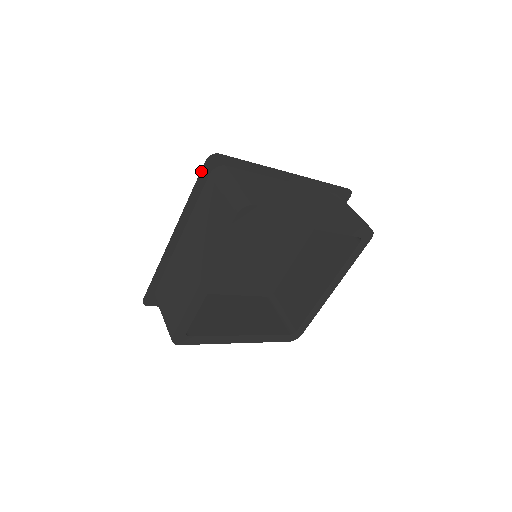
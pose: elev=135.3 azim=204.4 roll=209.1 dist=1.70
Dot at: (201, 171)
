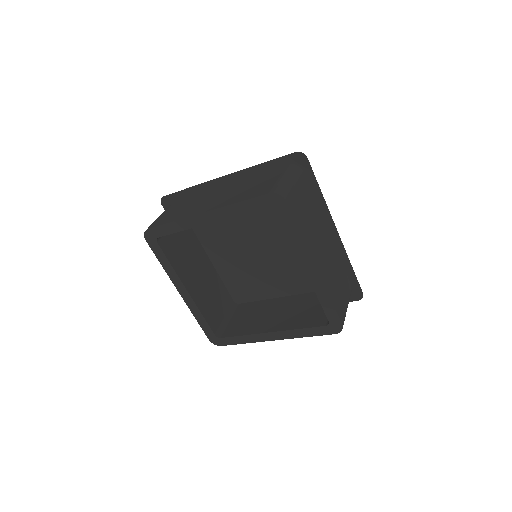
Dot at: occluded
